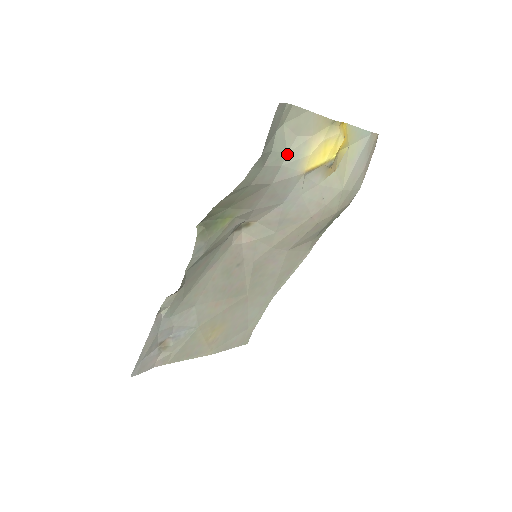
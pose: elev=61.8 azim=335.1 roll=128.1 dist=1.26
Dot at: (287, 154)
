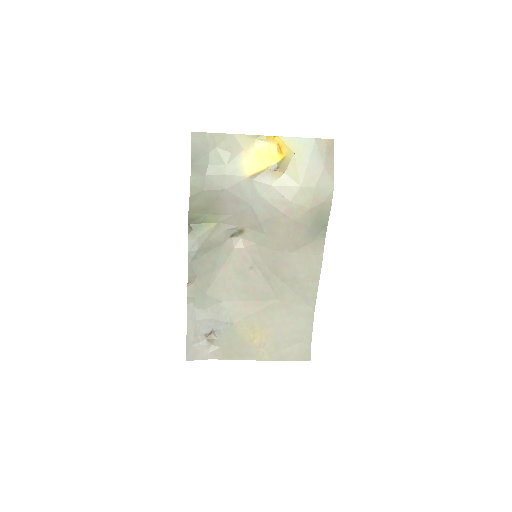
Dot at: (226, 166)
